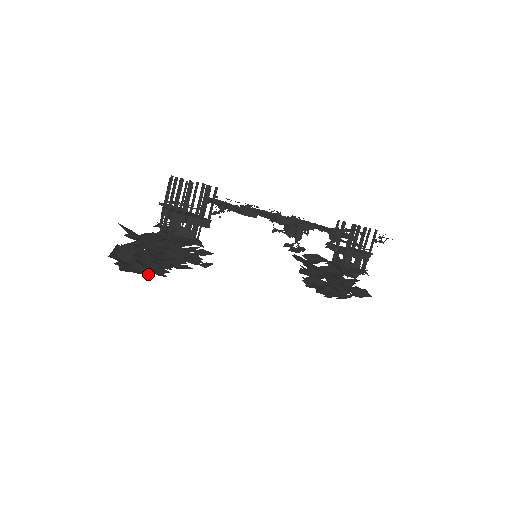
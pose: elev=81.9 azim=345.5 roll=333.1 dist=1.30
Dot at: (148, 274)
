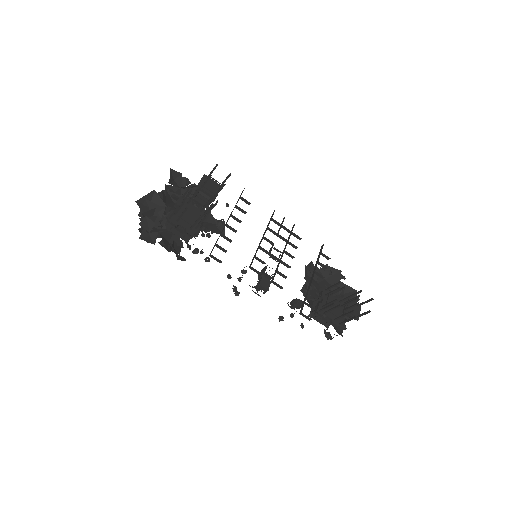
Dot at: occluded
